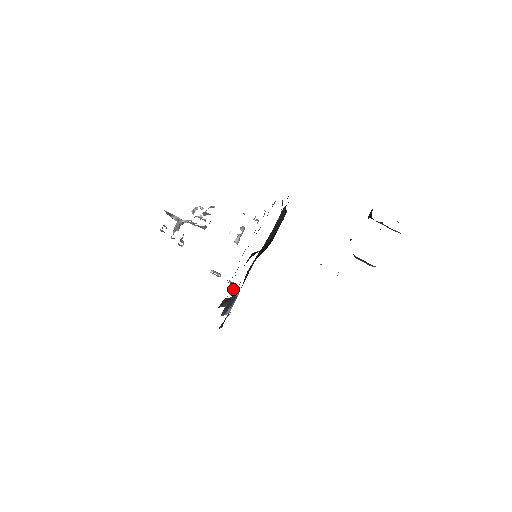
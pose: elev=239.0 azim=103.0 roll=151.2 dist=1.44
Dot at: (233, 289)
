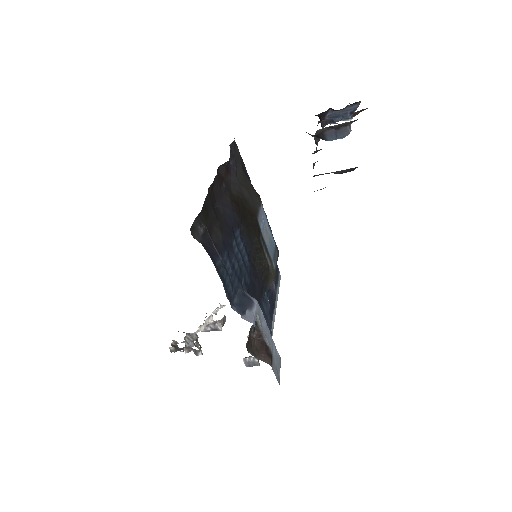
Dot at: occluded
